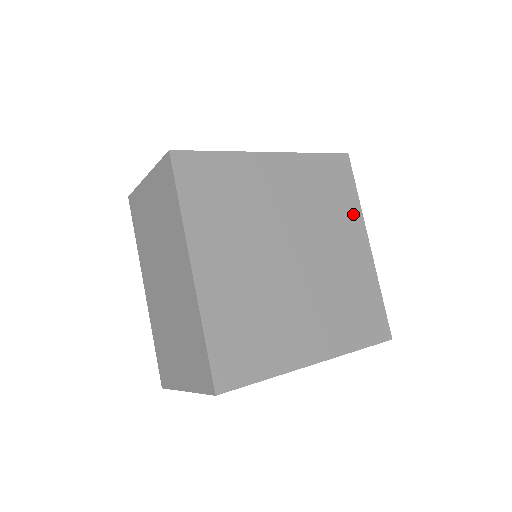
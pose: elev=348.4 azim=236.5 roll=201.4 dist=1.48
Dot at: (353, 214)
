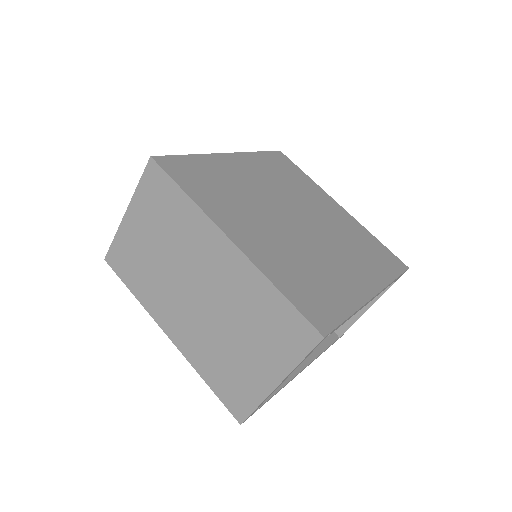
Dot at: (314, 188)
